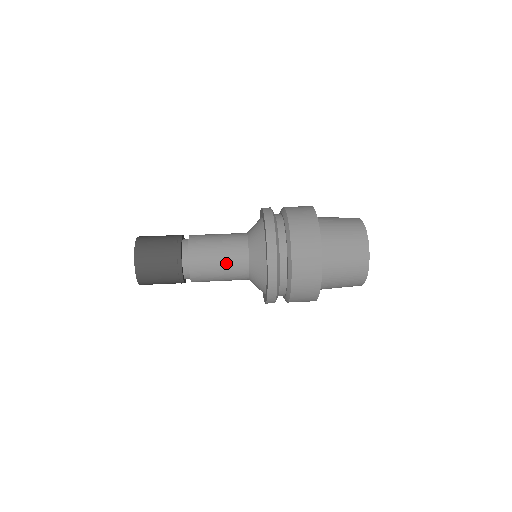
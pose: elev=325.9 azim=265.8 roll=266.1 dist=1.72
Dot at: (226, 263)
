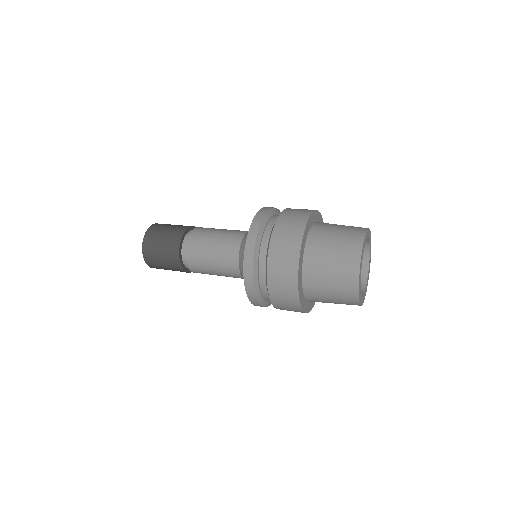
Dot at: (225, 232)
